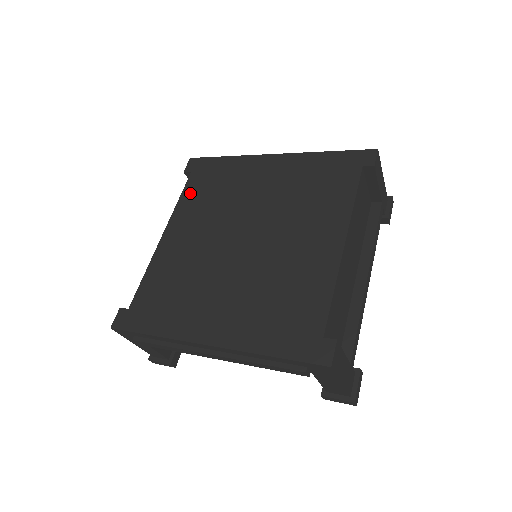
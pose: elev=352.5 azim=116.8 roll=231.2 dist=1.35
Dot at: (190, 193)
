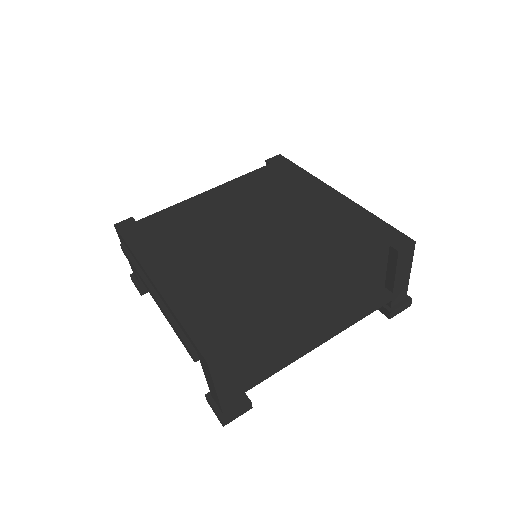
Dot at: (254, 177)
